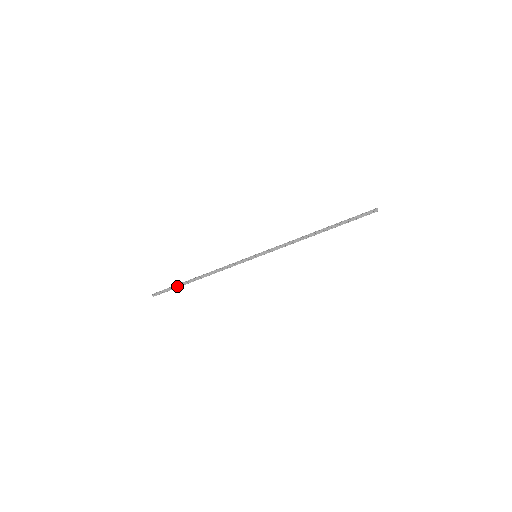
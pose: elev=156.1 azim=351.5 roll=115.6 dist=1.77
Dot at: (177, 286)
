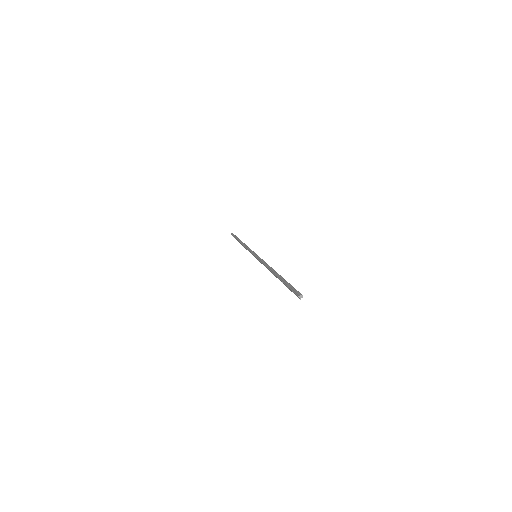
Dot at: occluded
